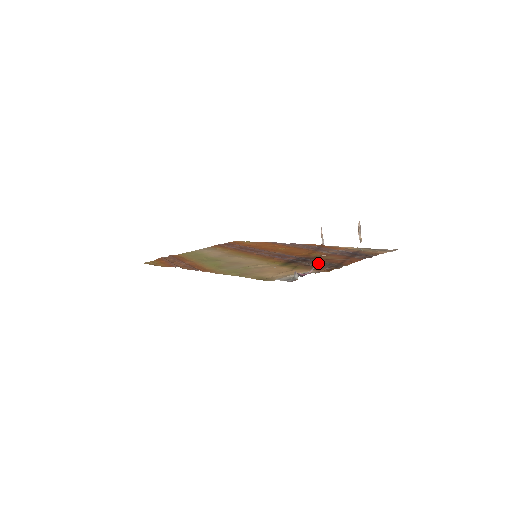
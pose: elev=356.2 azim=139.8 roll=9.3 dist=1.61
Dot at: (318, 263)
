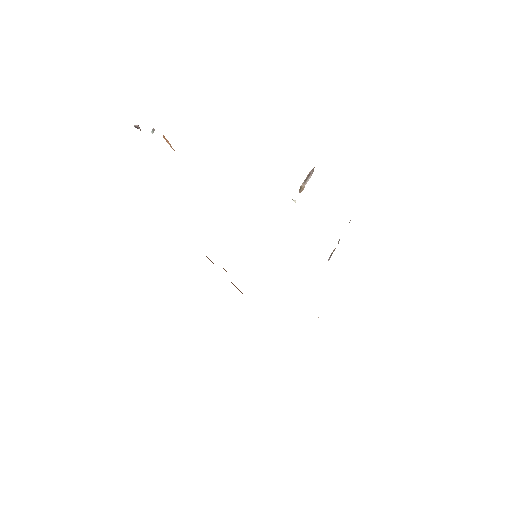
Dot at: occluded
